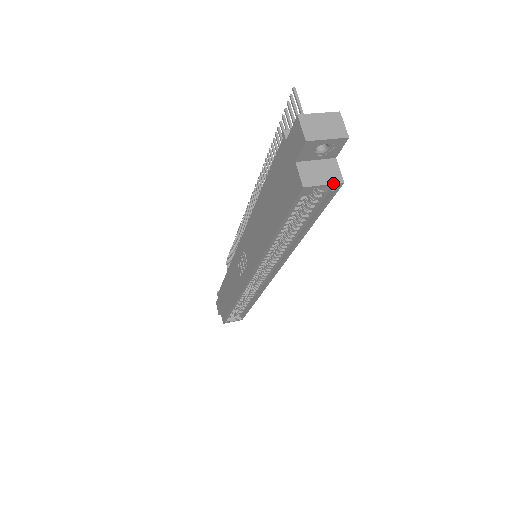
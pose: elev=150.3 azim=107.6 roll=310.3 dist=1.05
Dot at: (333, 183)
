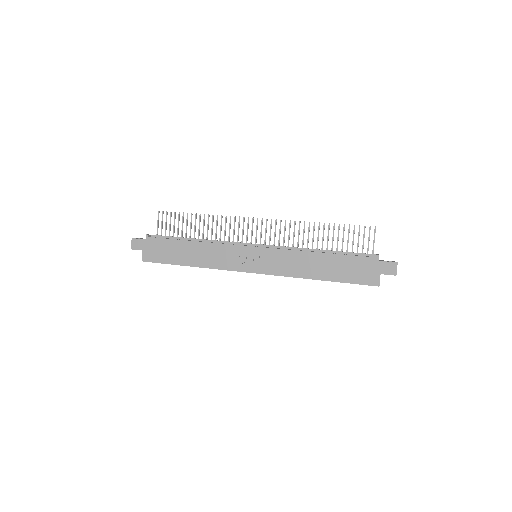
Dot at: occluded
